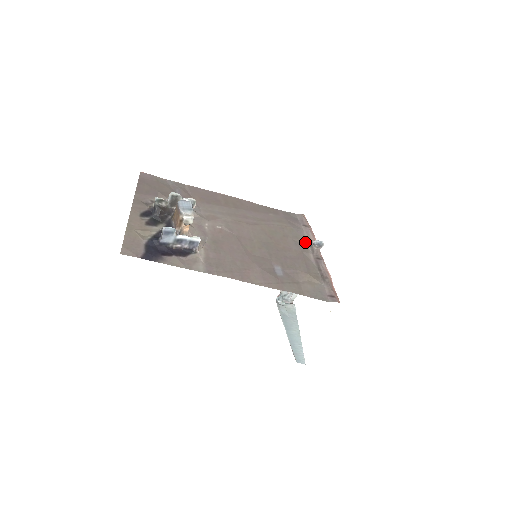
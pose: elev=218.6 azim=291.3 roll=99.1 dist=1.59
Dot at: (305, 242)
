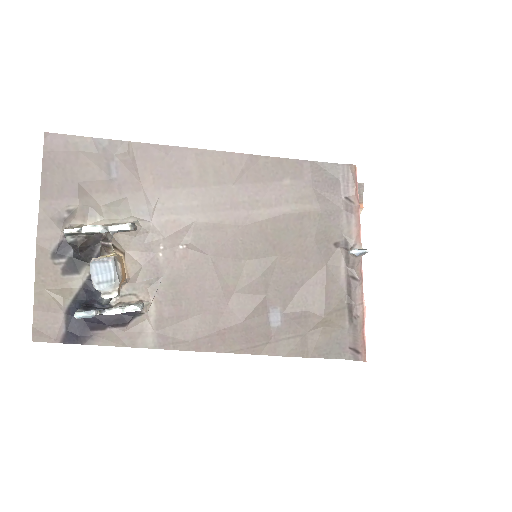
Dot at: (339, 240)
